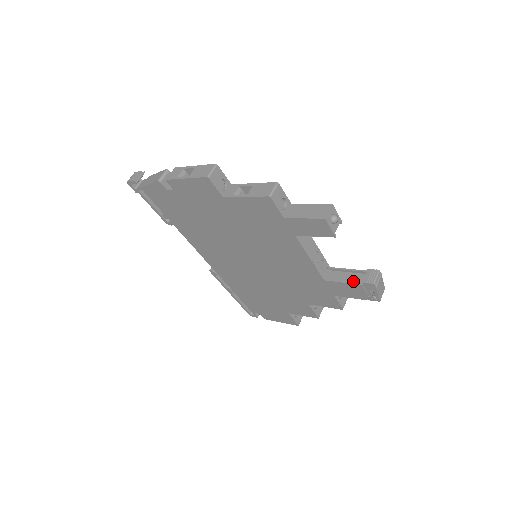
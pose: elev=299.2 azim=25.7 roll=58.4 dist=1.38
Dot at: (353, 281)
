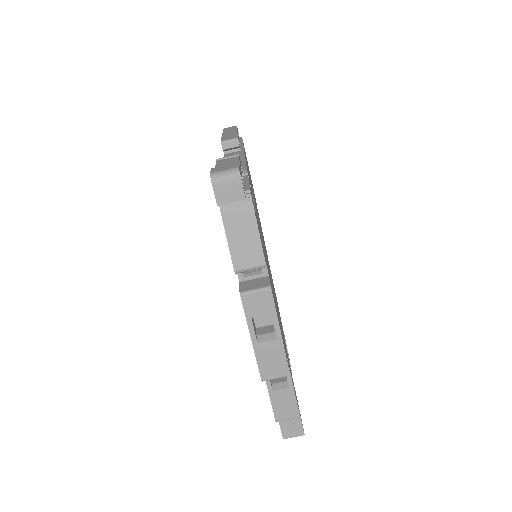
Dot at: occluded
